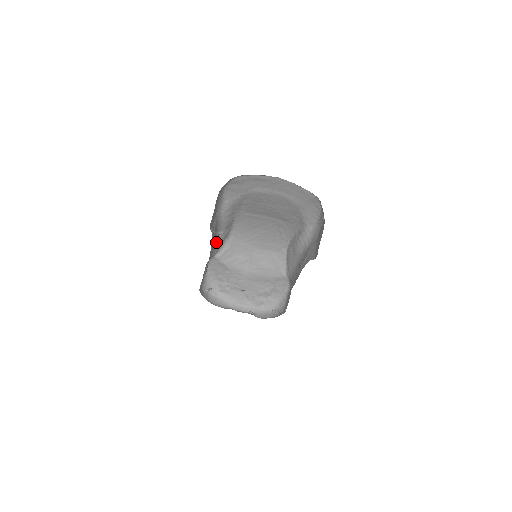
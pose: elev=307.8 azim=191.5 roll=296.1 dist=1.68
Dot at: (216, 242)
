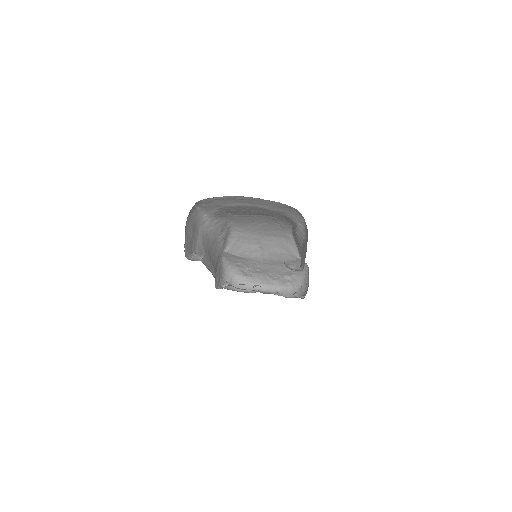
Dot at: (217, 244)
